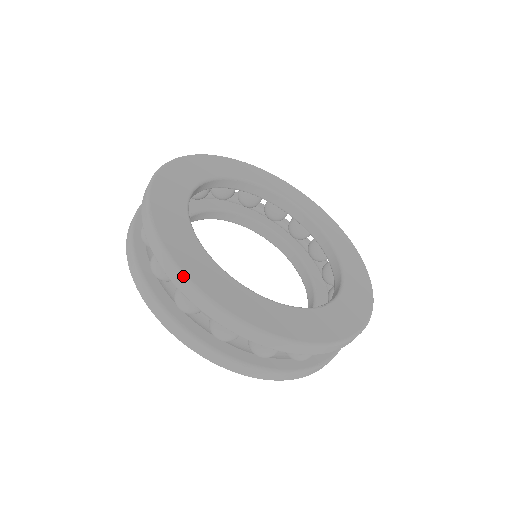
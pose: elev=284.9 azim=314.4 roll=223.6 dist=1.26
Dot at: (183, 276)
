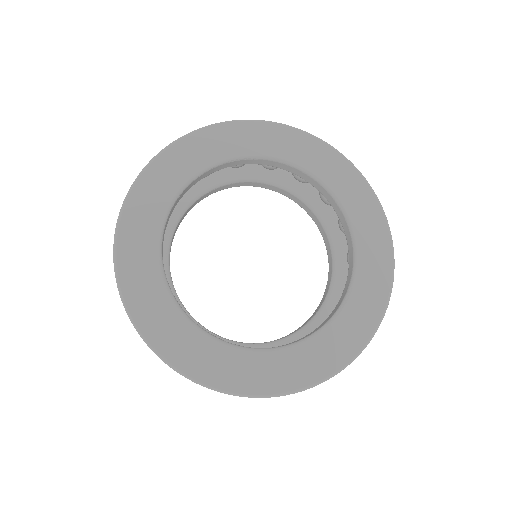
Dot at: (228, 394)
